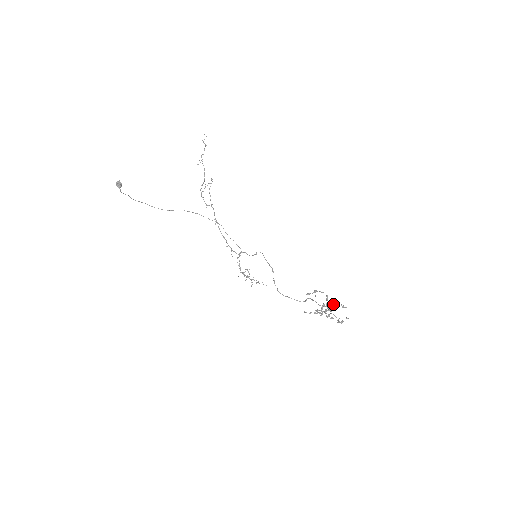
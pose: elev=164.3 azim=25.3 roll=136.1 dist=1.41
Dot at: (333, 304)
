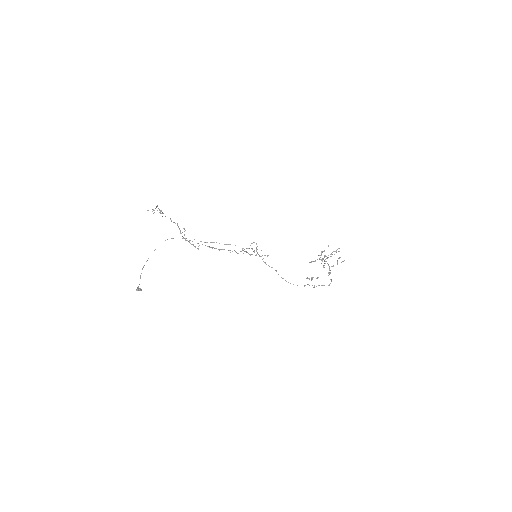
Dot at: occluded
